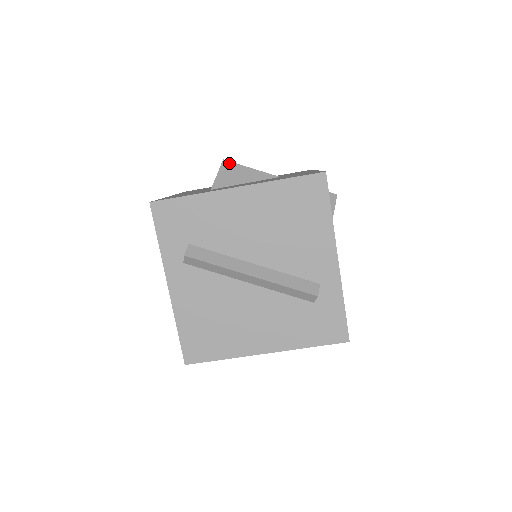
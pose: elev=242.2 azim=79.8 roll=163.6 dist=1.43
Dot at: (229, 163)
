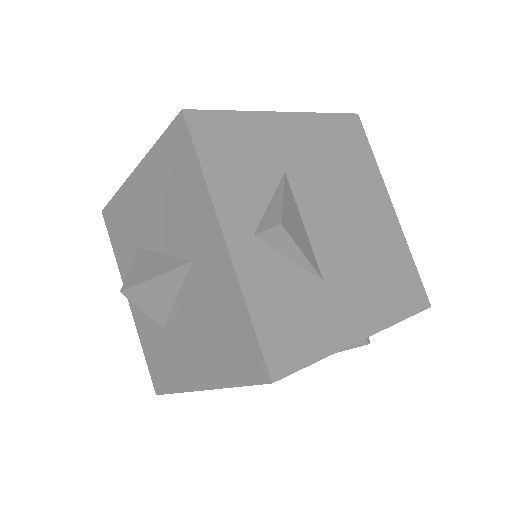
Dot at: (130, 291)
